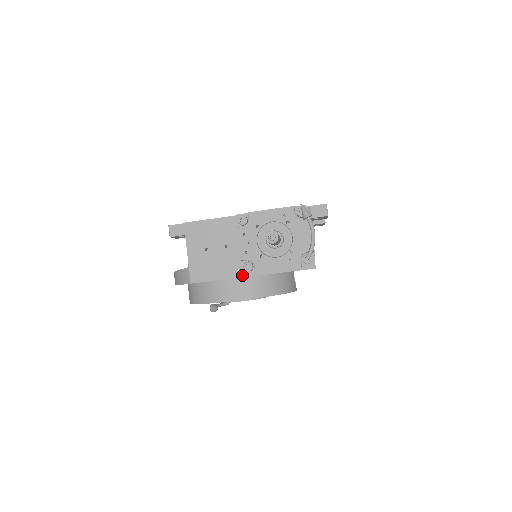
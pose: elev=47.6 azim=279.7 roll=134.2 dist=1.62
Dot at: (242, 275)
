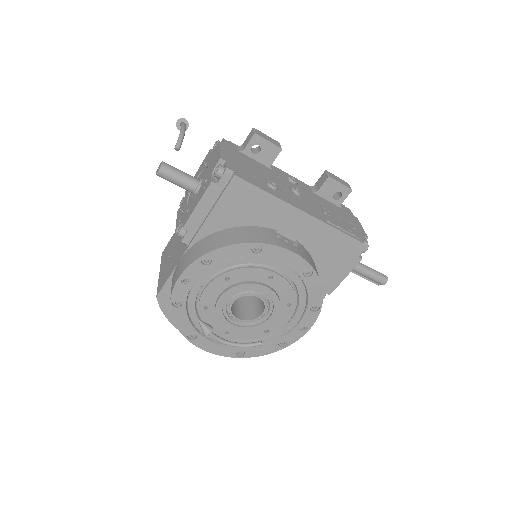
Dot at: (186, 249)
